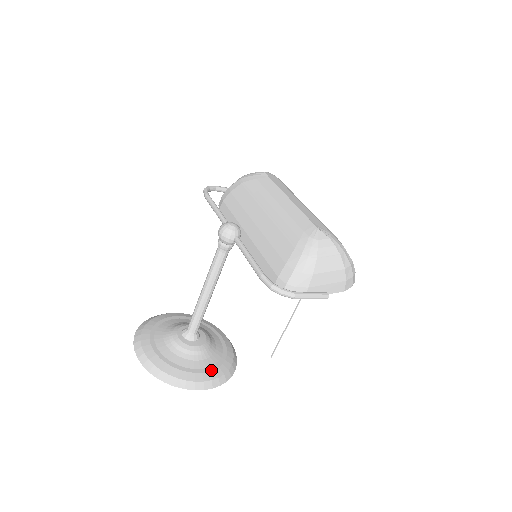
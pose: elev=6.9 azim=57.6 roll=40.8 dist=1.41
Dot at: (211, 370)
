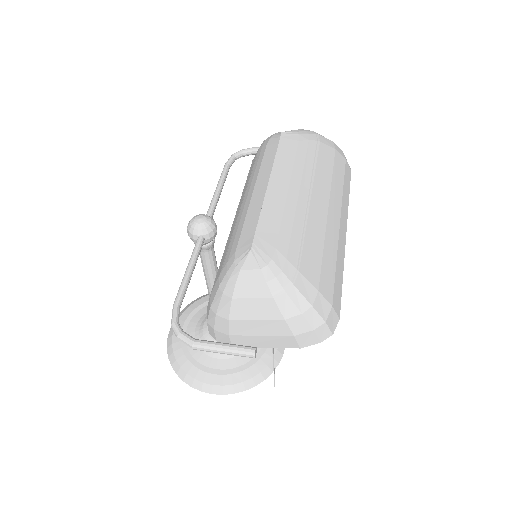
Dot at: (227, 373)
